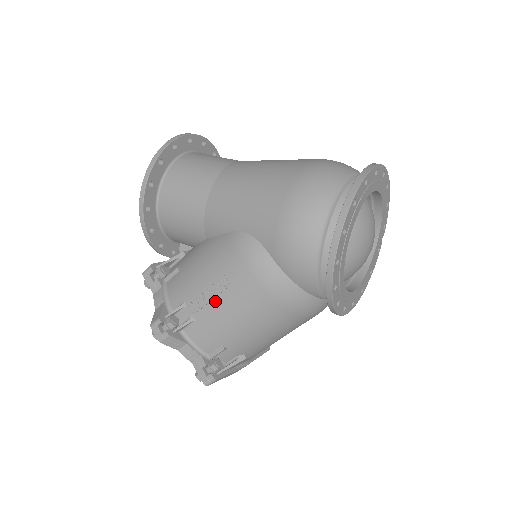
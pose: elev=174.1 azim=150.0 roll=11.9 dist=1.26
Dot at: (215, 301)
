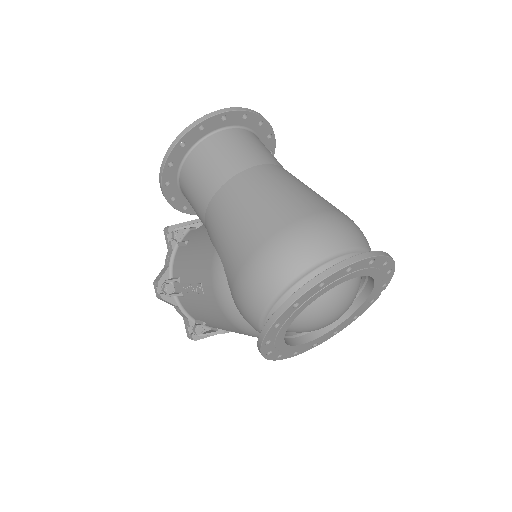
Dot at: (195, 295)
